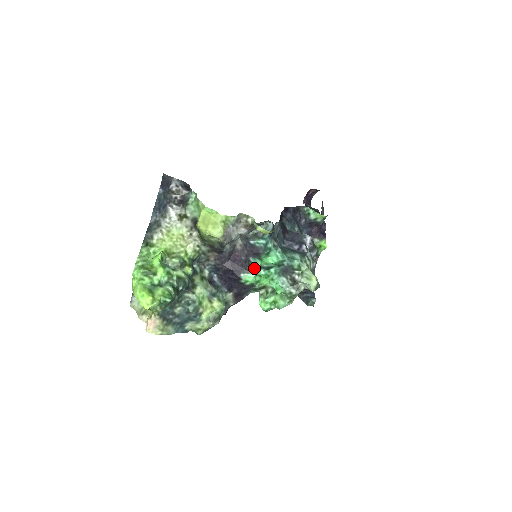
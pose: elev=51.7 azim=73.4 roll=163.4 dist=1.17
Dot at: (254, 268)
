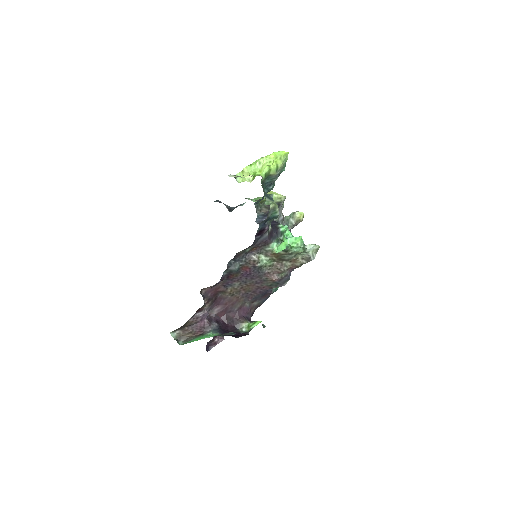
Dot at: (287, 226)
